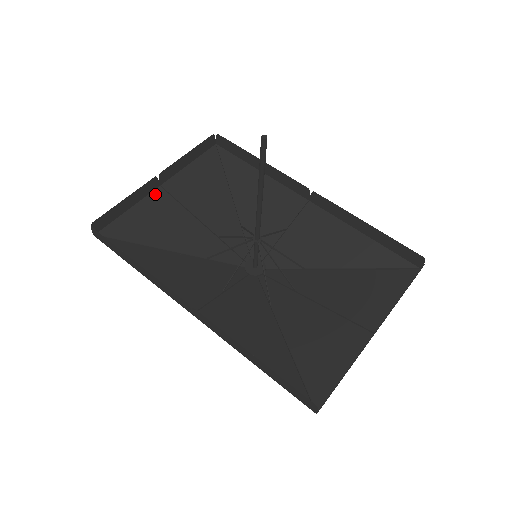
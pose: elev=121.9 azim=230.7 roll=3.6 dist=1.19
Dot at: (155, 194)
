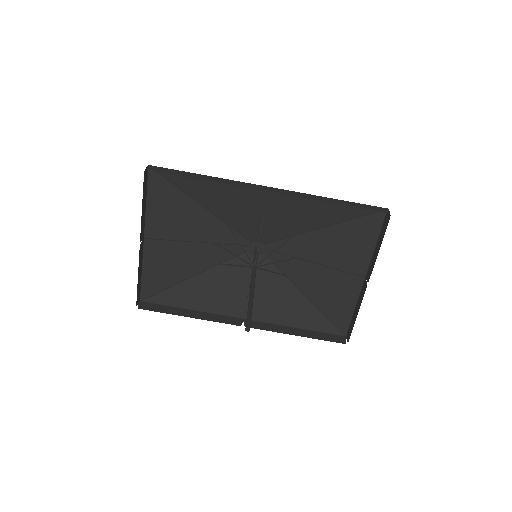
Dot at: (147, 247)
